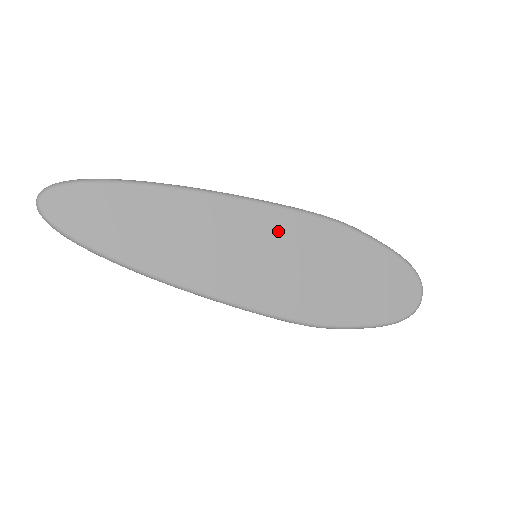
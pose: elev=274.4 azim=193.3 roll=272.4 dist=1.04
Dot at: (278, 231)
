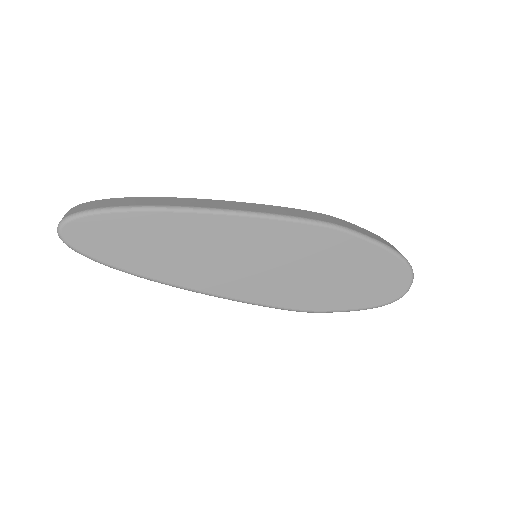
Dot at: (275, 240)
